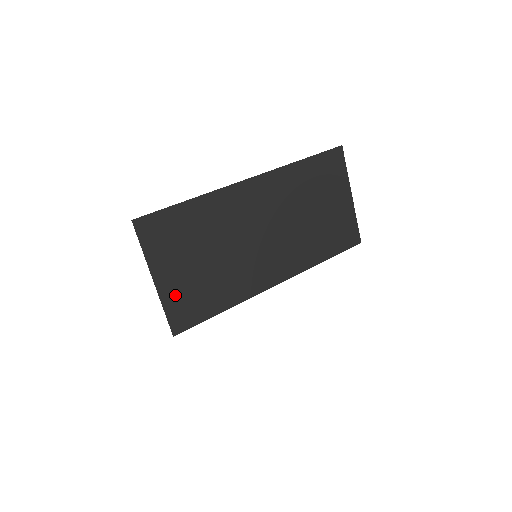
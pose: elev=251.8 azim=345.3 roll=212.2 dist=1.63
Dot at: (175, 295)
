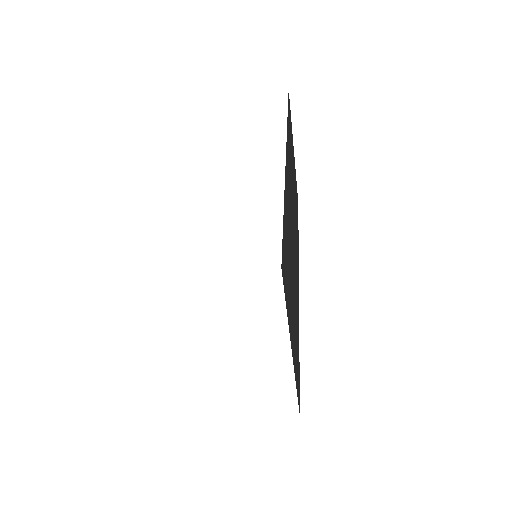
Dot at: (295, 357)
